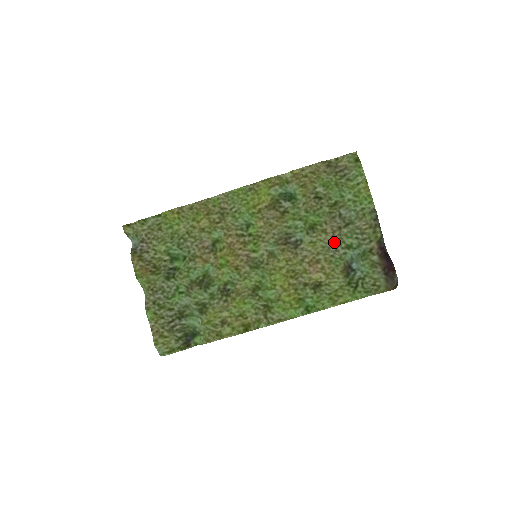
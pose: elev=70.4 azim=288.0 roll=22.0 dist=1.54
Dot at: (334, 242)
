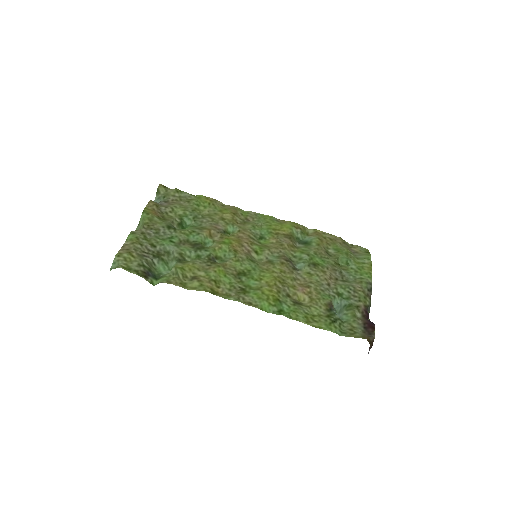
Dot at: (328, 283)
